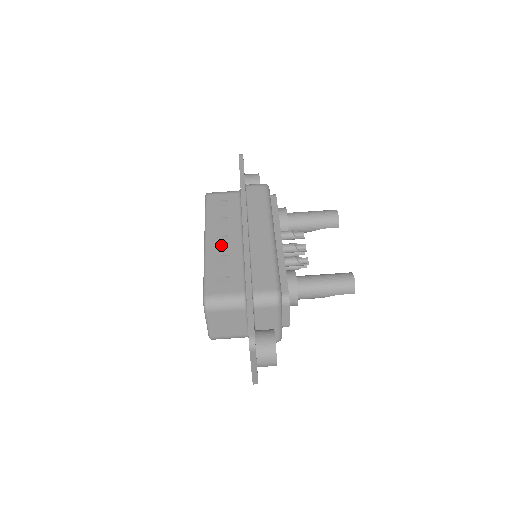
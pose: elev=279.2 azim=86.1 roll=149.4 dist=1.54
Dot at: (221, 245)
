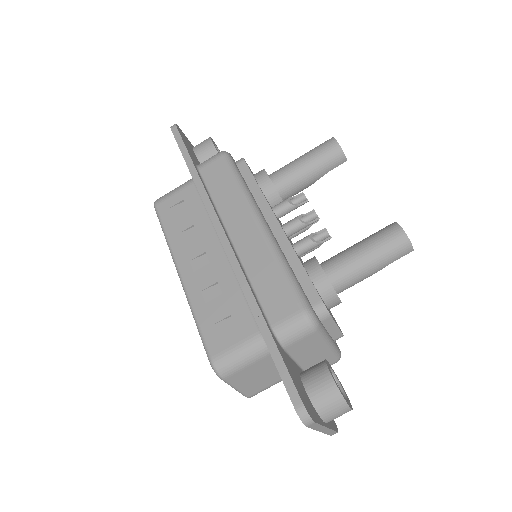
Dot at: (201, 271)
